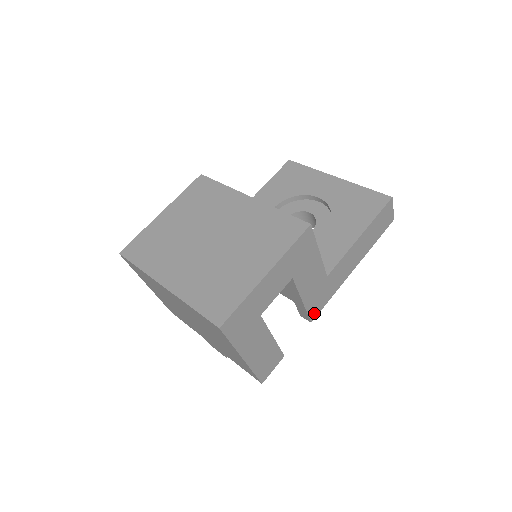
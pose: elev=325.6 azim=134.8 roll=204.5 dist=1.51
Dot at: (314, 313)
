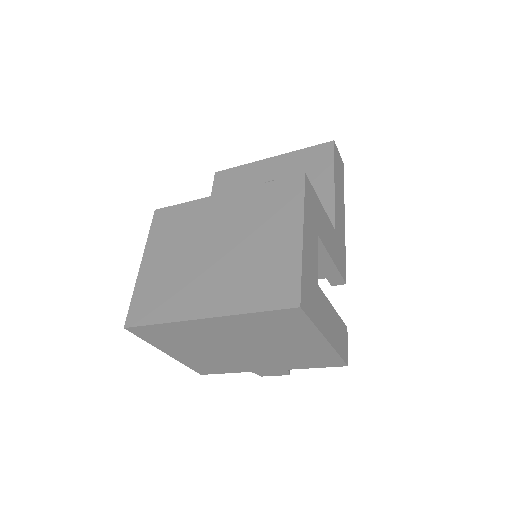
Dot at: (343, 273)
